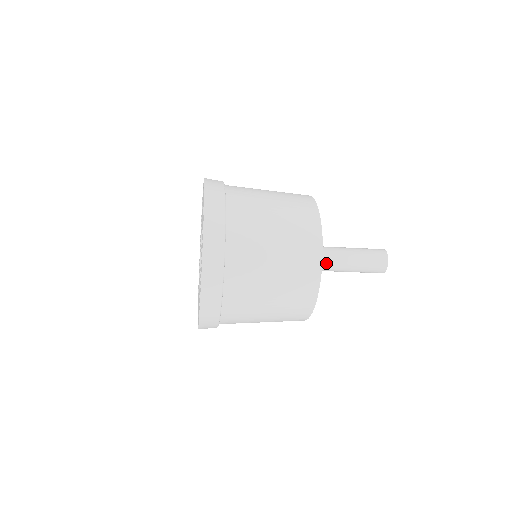
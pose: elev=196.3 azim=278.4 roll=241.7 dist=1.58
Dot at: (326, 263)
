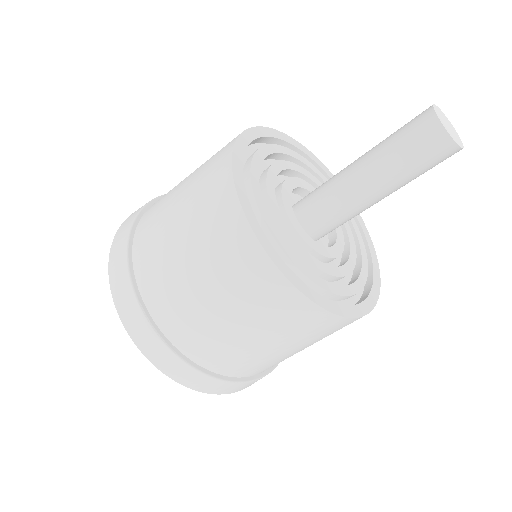
Dot at: (326, 189)
